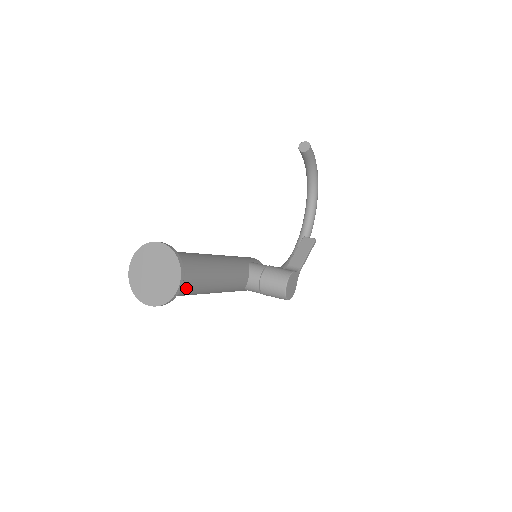
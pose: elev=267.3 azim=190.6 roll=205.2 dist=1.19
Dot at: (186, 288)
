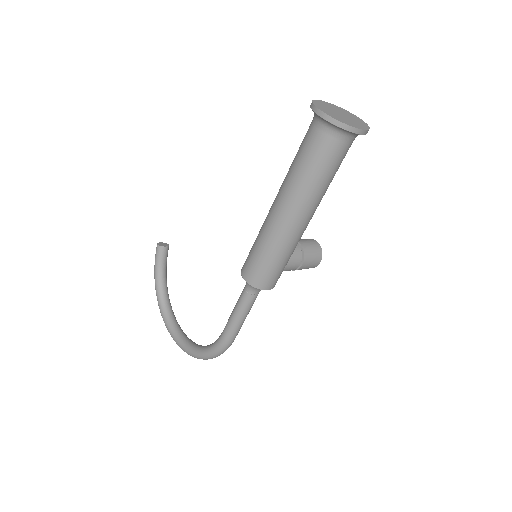
Dot at: occluded
